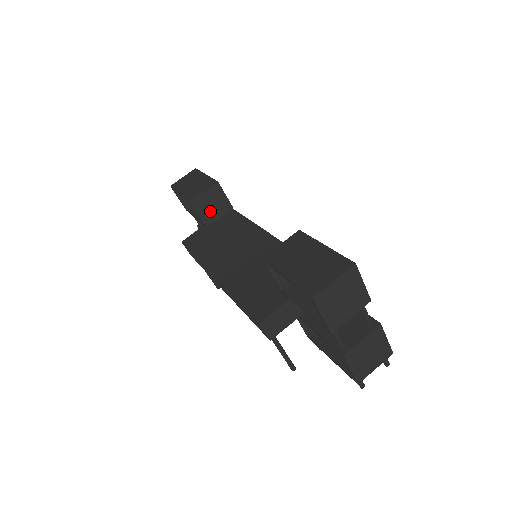
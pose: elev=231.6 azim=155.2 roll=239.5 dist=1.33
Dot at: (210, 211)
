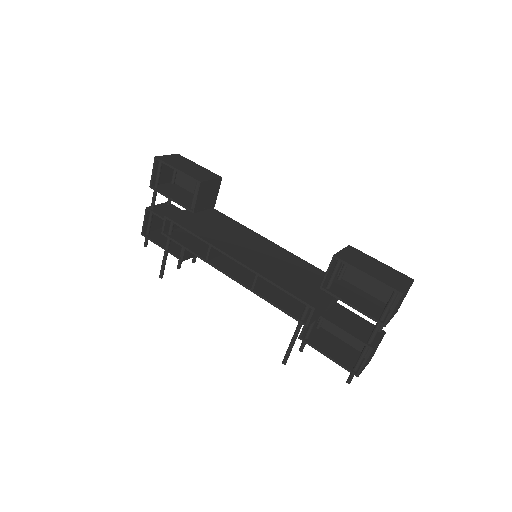
Dot at: (204, 199)
